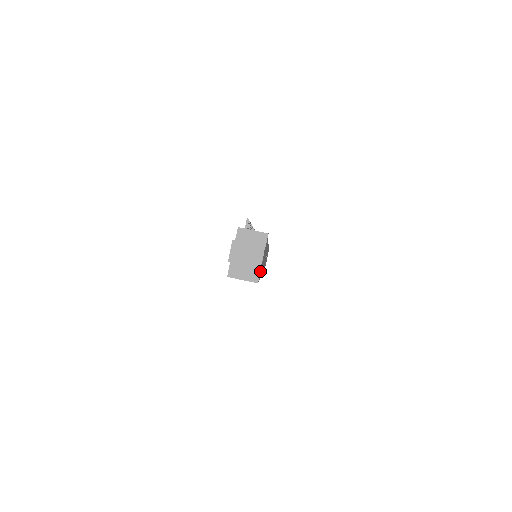
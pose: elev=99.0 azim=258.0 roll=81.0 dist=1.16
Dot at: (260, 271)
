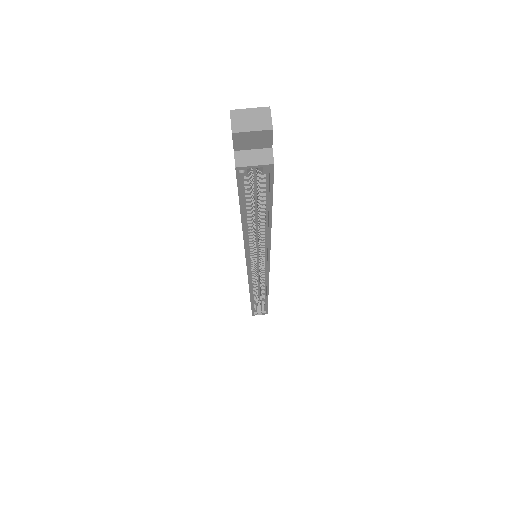
Dot at: (272, 154)
